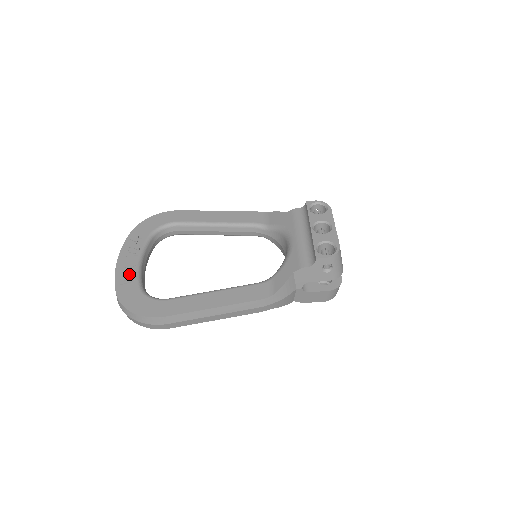
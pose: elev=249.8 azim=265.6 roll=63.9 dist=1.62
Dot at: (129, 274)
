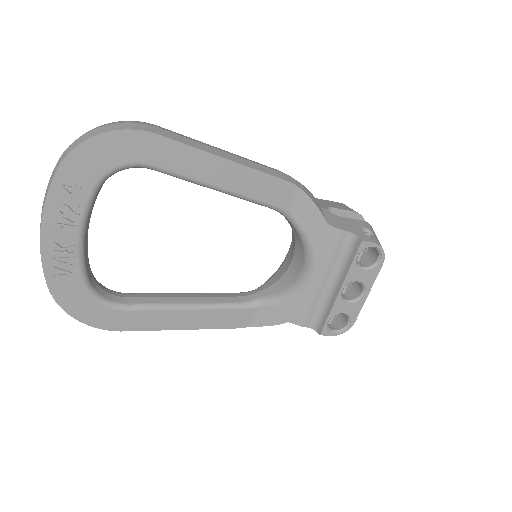
Dot at: (66, 260)
